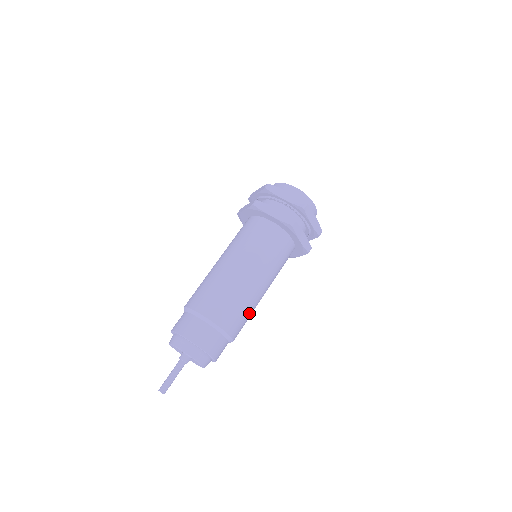
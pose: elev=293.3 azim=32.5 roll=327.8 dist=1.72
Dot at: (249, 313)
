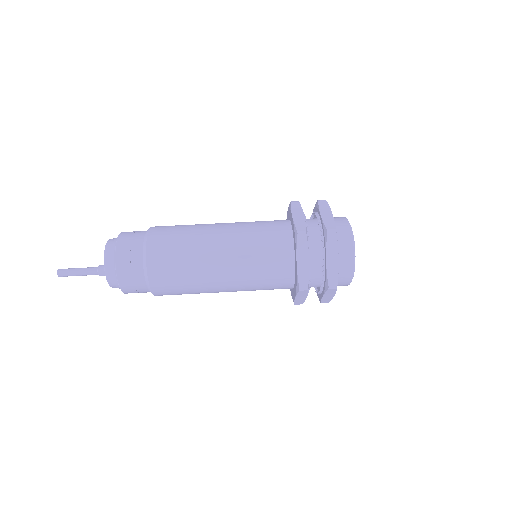
Dot at: occluded
